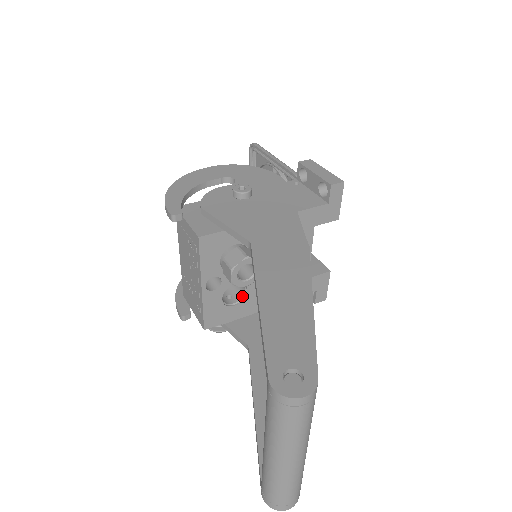
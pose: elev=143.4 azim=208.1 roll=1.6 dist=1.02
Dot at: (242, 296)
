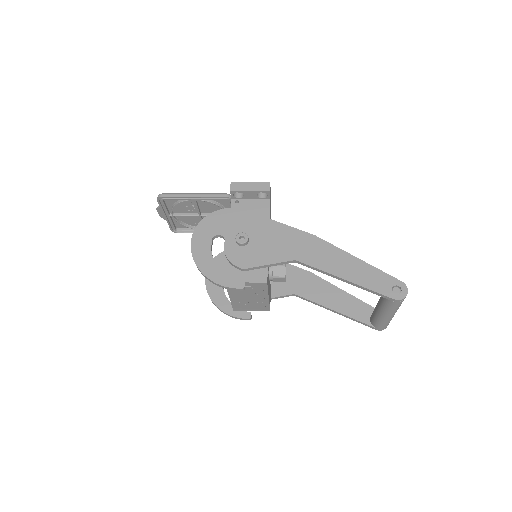
Dot at: occluded
